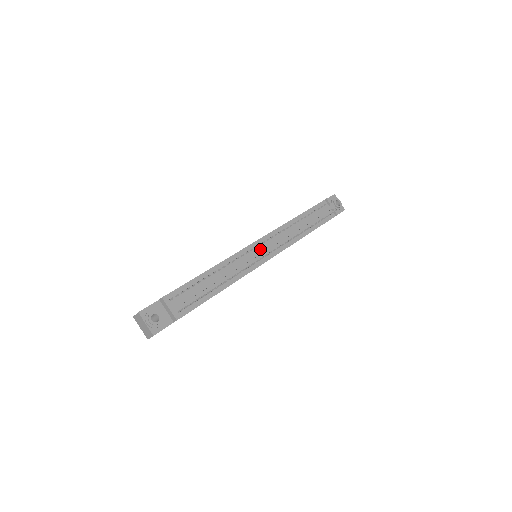
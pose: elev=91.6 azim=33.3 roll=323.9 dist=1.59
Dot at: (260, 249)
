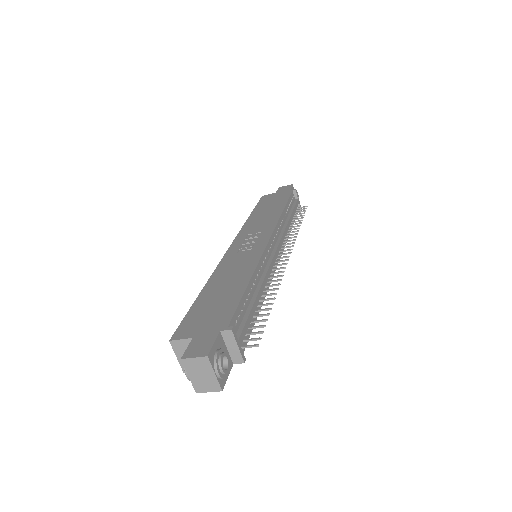
Dot at: (276, 251)
